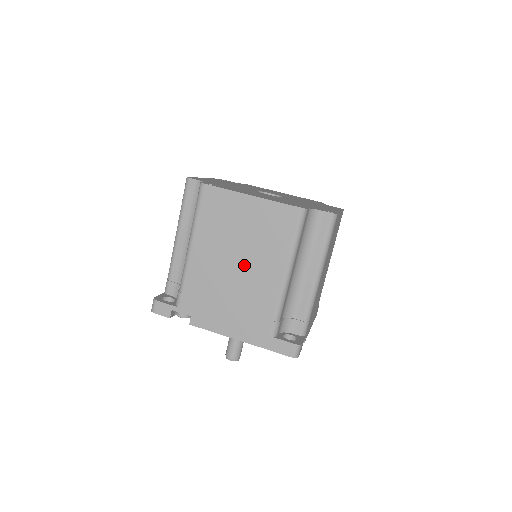
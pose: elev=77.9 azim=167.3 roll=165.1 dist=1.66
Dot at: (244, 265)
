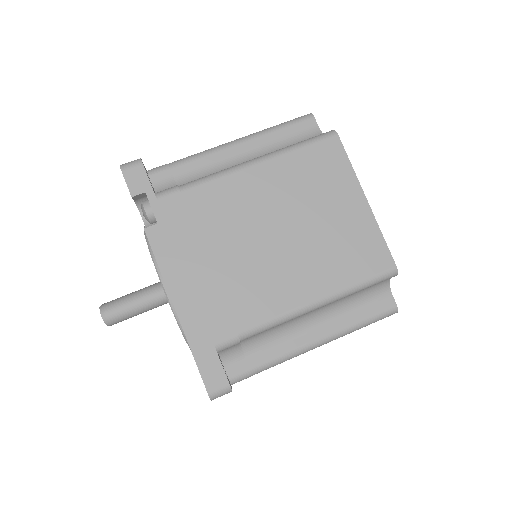
Dot at: (280, 247)
